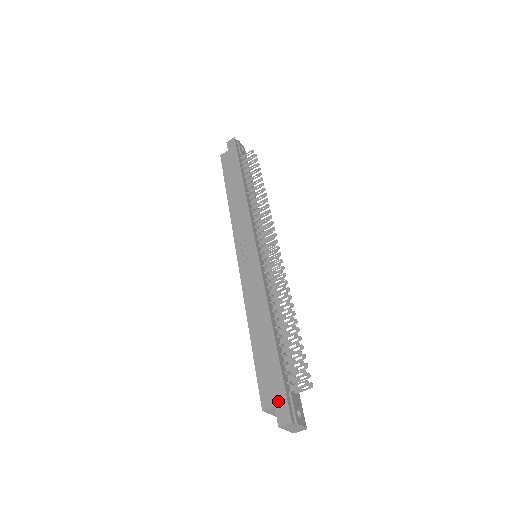
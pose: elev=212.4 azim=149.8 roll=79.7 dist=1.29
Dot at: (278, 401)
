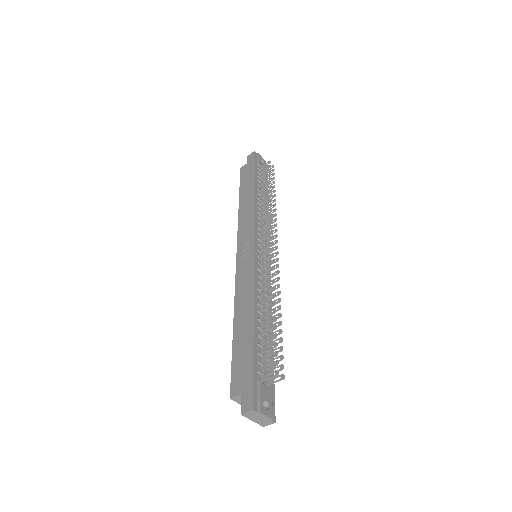
Dot at: (245, 389)
